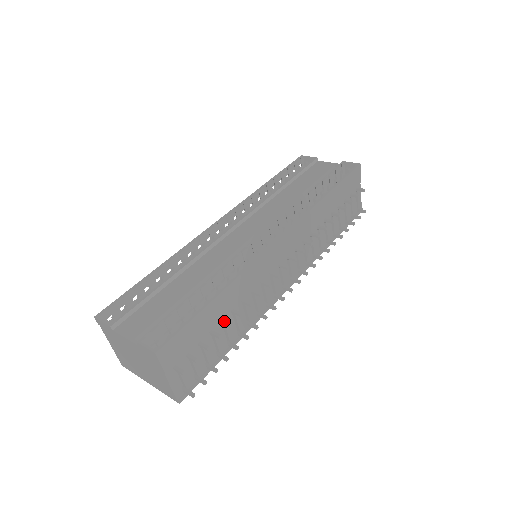
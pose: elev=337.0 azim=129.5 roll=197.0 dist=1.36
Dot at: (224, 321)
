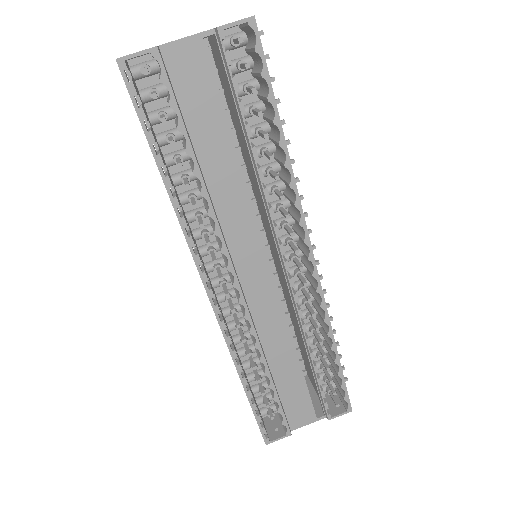
Dot at: occluded
